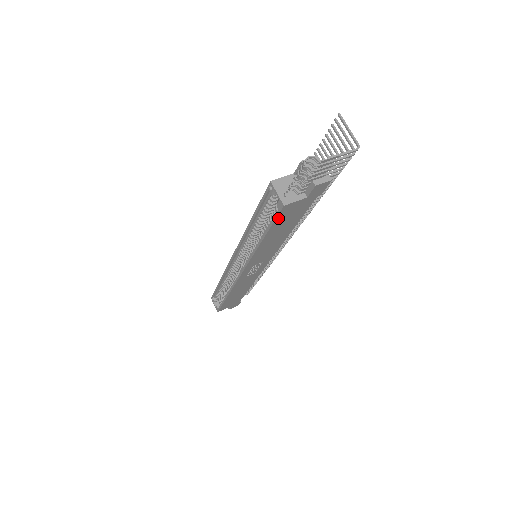
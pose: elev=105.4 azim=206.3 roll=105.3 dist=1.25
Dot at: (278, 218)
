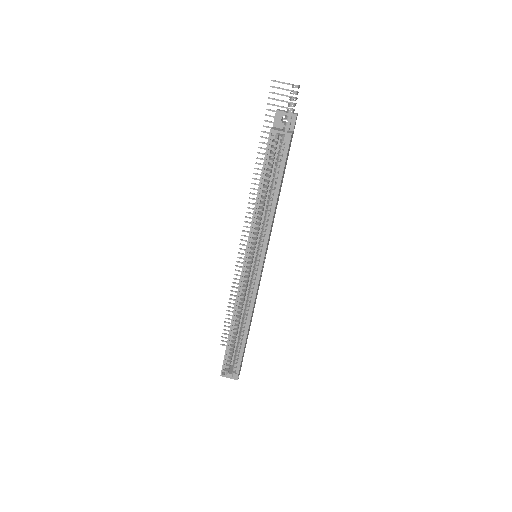
Dot at: occluded
